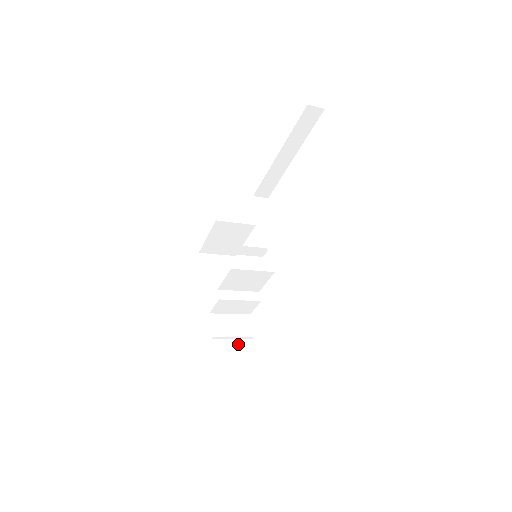
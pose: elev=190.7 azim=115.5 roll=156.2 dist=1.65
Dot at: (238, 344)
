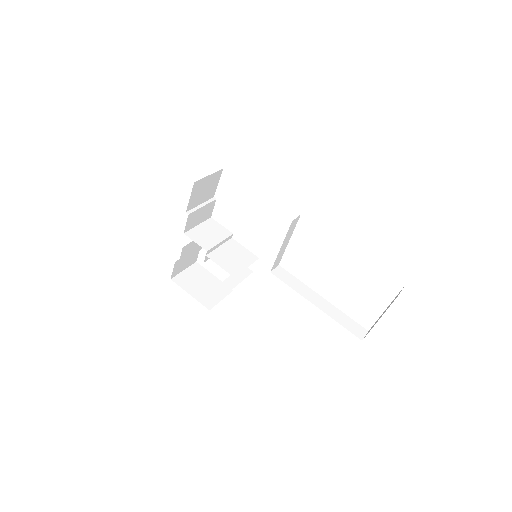
Dot at: occluded
